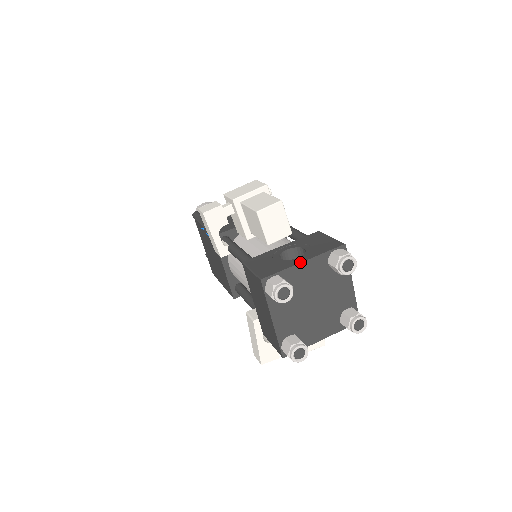
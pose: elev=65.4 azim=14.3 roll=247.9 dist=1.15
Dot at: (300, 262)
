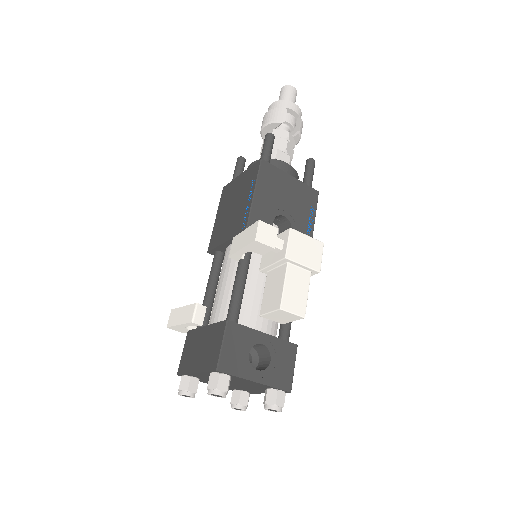
Dot at: (253, 381)
